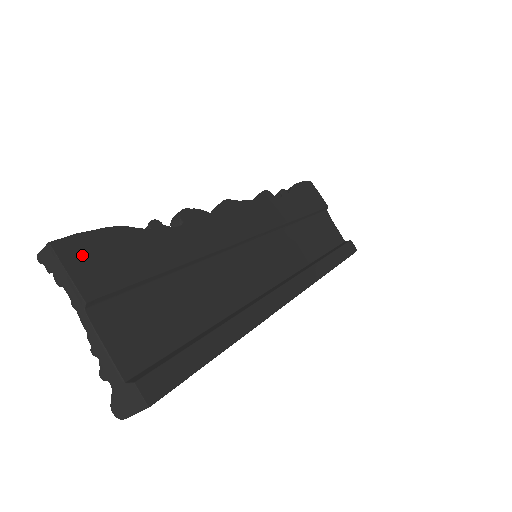
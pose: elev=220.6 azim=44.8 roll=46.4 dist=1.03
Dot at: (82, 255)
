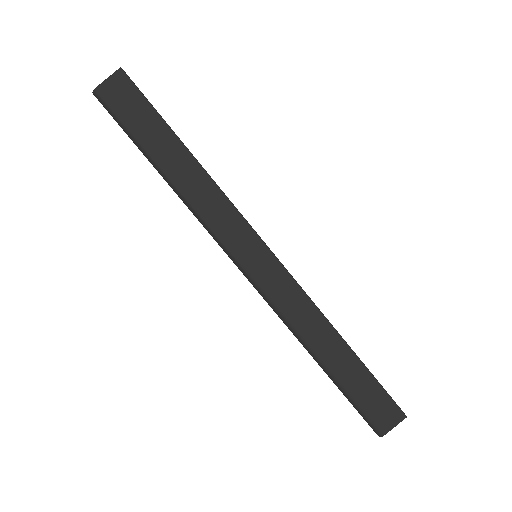
Dot at: occluded
